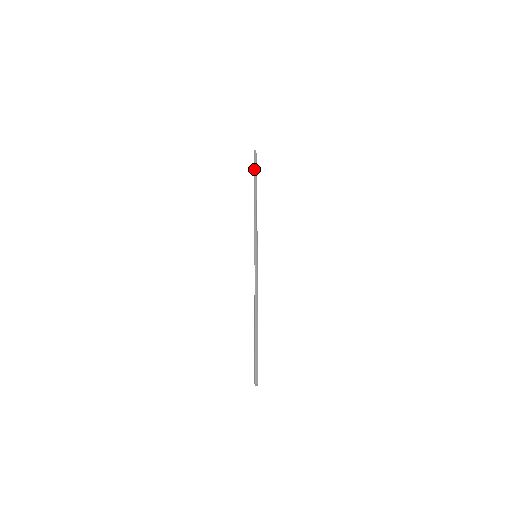
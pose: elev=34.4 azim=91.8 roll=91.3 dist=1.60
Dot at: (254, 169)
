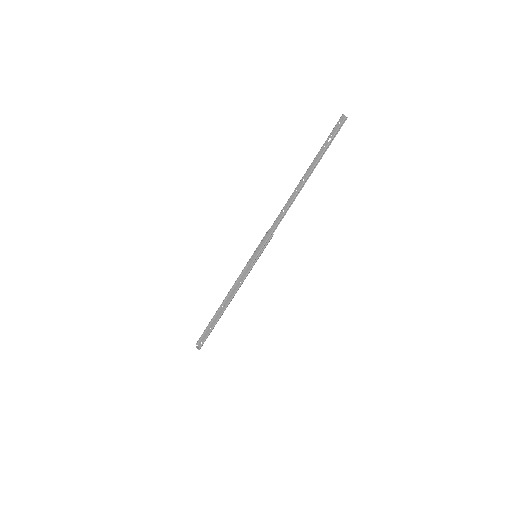
Dot at: (325, 150)
